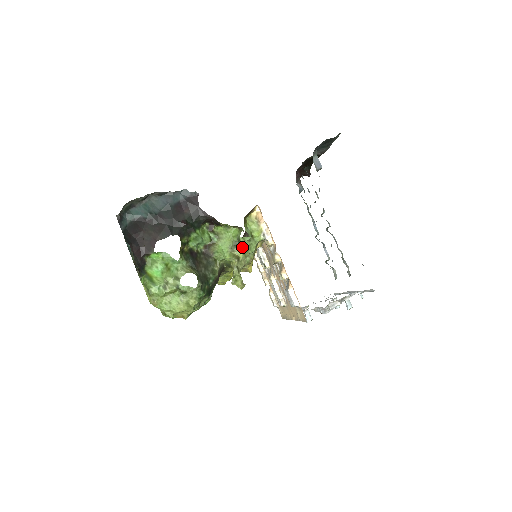
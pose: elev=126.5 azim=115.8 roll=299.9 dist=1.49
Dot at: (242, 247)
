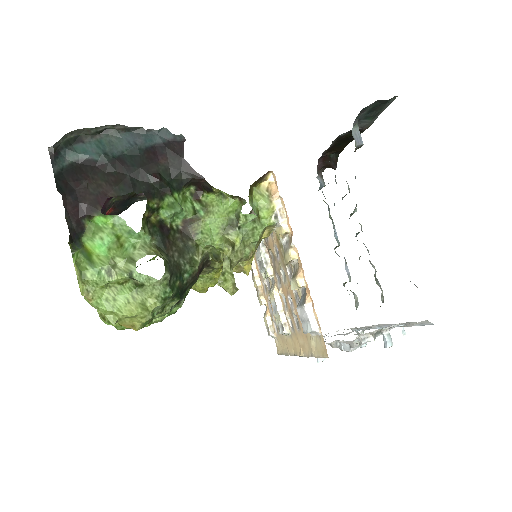
Dot at: (241, 230)
